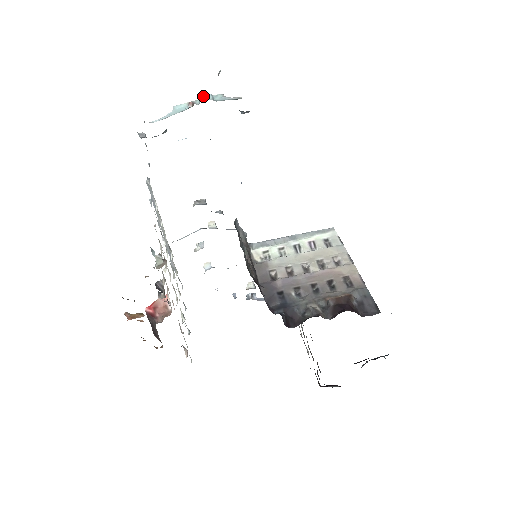
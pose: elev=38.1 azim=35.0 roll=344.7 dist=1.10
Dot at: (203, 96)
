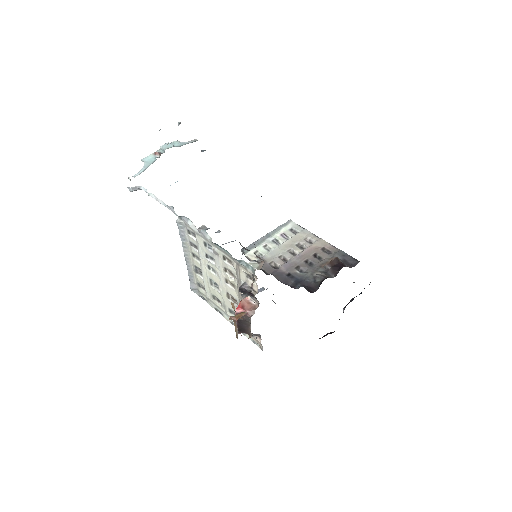
Dot at: (164, 145)
